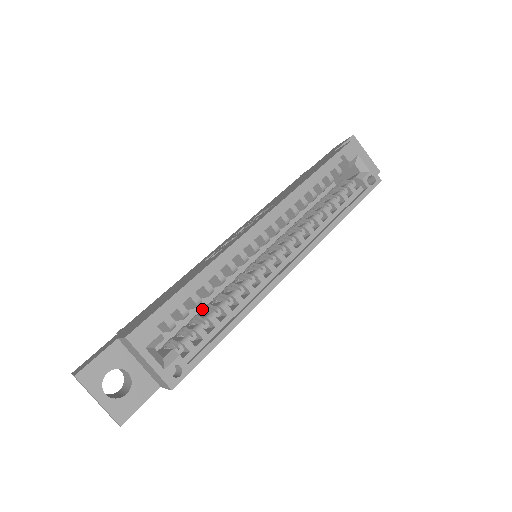
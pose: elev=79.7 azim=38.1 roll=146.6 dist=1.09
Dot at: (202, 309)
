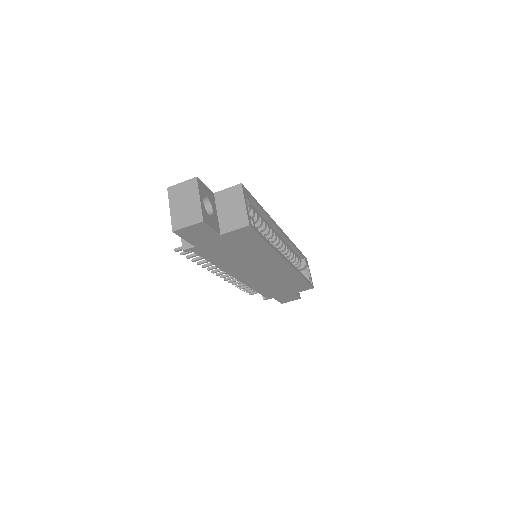
Dot at: occluded
